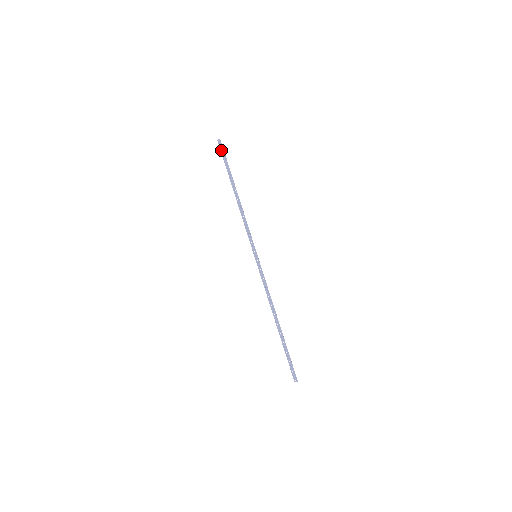
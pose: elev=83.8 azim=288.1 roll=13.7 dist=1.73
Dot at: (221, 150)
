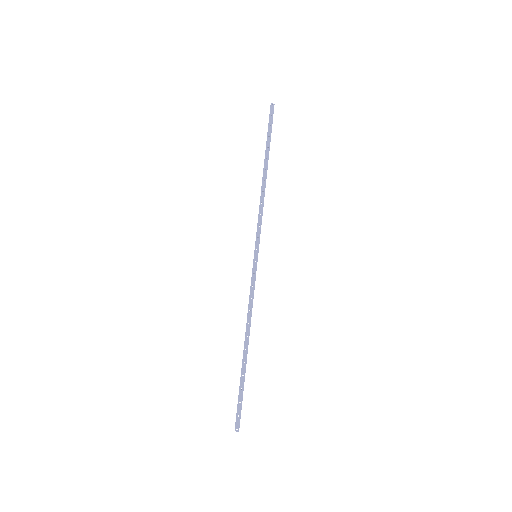
Dot at: (270, 117)
